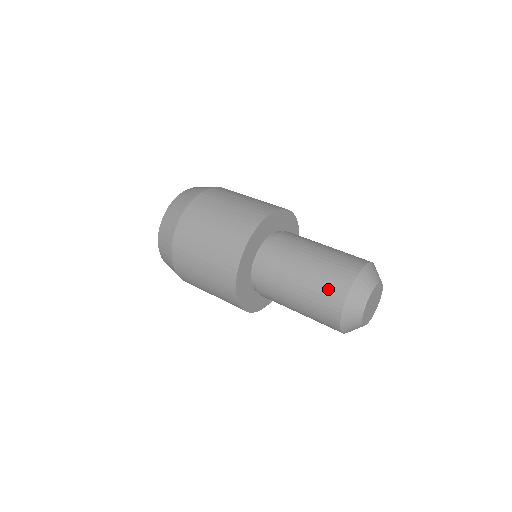
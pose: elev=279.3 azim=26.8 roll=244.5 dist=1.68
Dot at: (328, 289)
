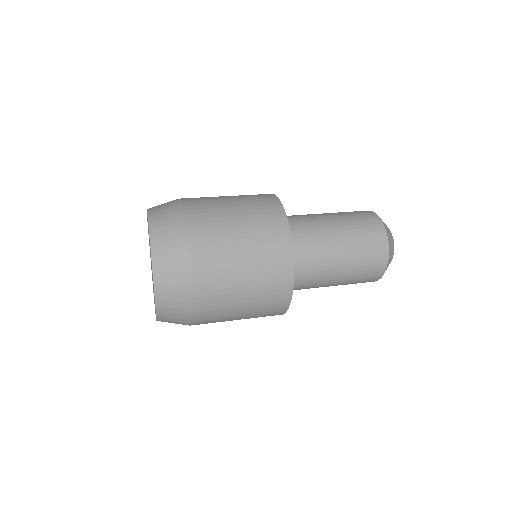
Dot at: (369, 234)
